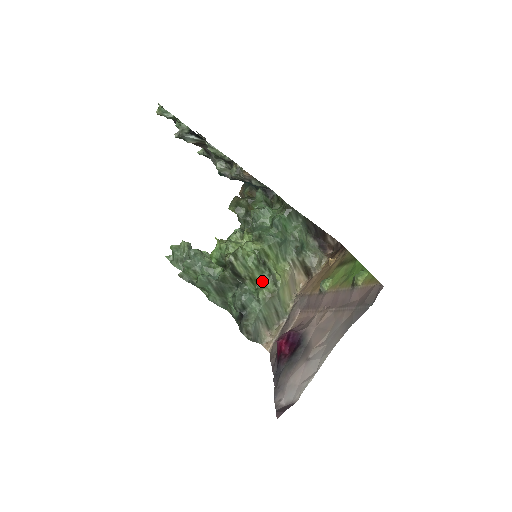
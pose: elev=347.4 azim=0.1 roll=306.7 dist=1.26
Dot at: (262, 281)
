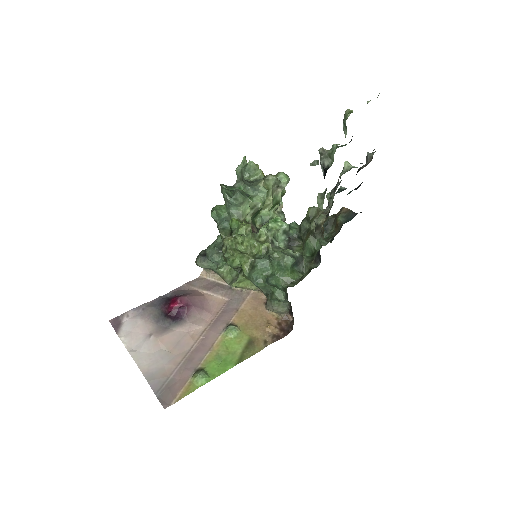
Dot at: occluded
